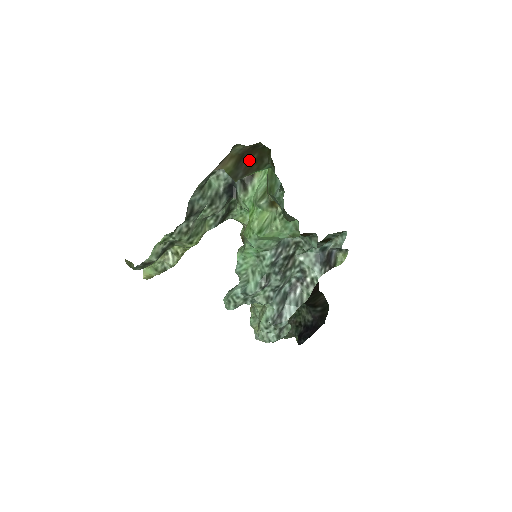
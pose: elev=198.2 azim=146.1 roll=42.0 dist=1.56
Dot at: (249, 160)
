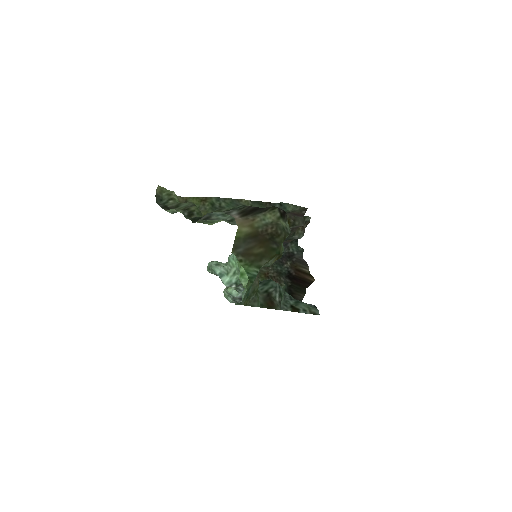
Dot at: (255, 247)
